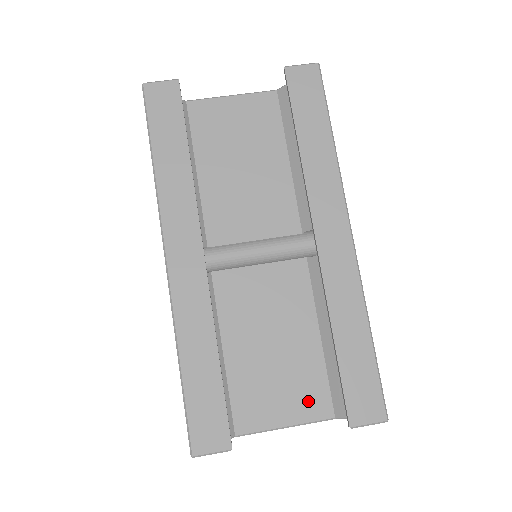
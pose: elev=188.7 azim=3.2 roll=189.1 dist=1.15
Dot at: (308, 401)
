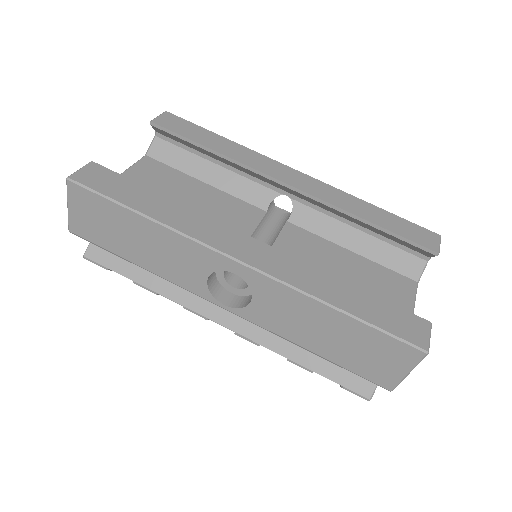
Dot at: (398, 288)
